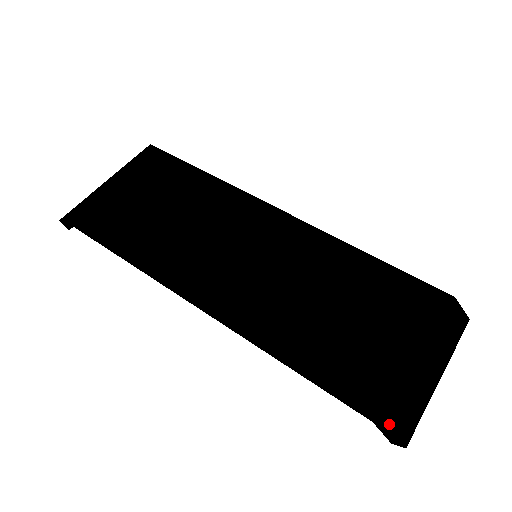
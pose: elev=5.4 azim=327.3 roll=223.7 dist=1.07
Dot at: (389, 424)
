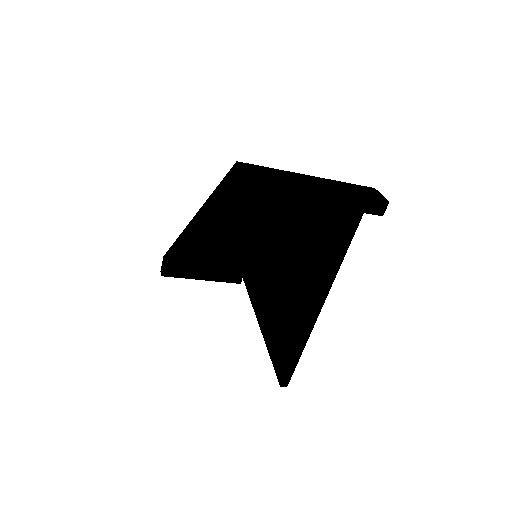
Dot at: (240, 162)
